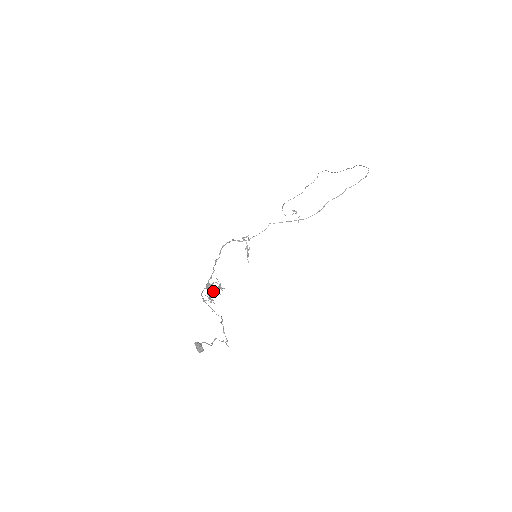
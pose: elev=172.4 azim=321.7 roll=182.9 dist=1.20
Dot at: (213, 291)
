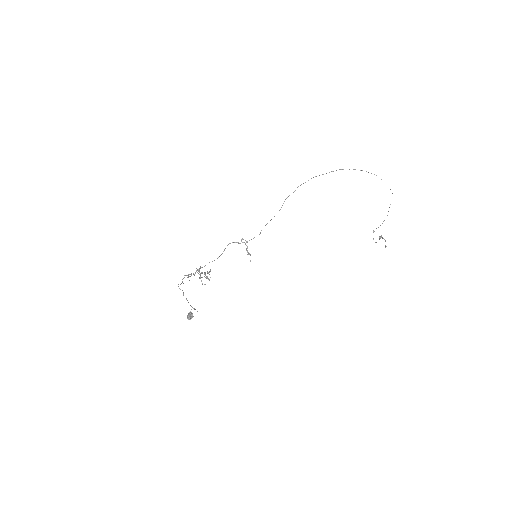
Dot at: (199, 274)
